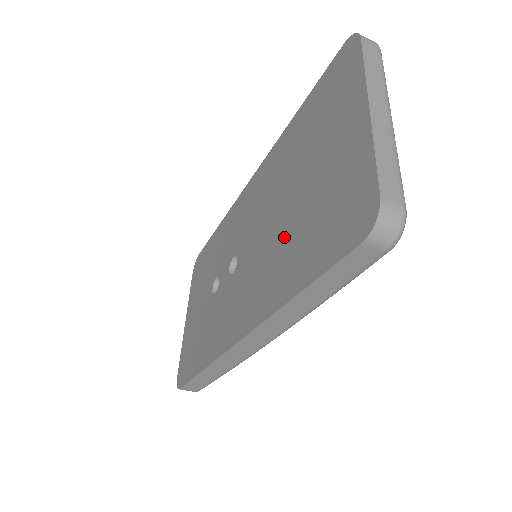
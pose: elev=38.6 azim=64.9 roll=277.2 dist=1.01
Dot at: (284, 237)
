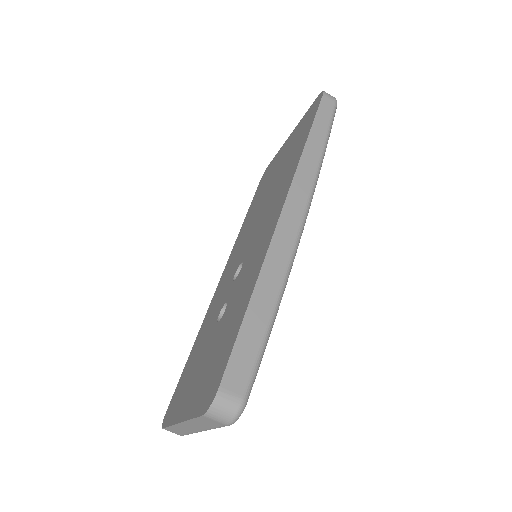
Dot at: (279, 180)
